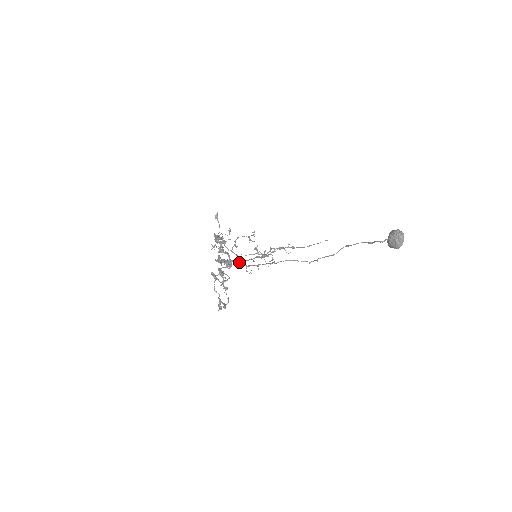
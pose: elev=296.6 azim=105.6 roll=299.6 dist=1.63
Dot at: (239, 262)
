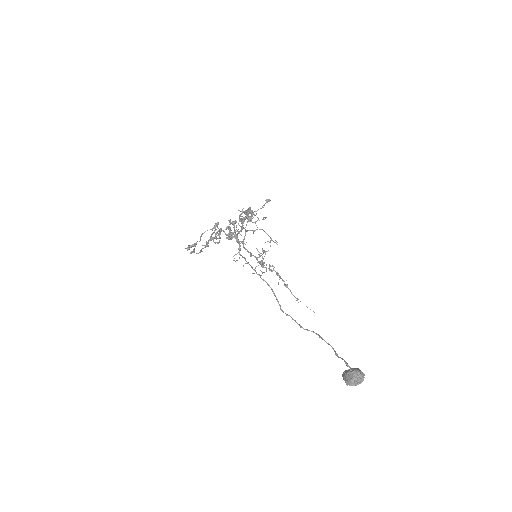
Dot at: (239, 244)
